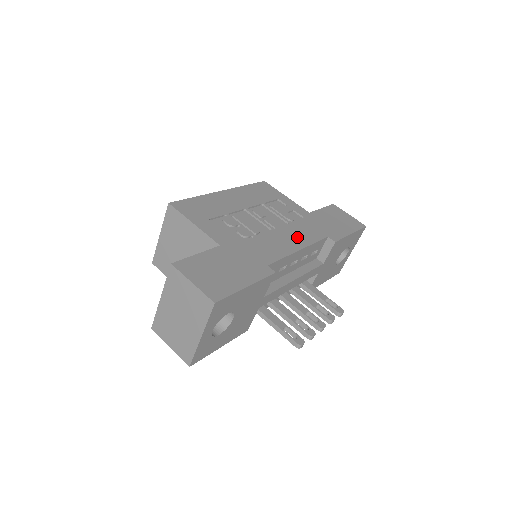
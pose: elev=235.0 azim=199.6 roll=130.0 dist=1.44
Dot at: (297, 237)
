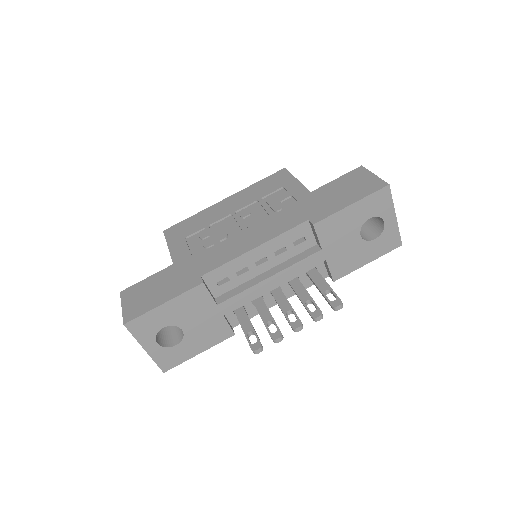
Dot at: (264, 232)
